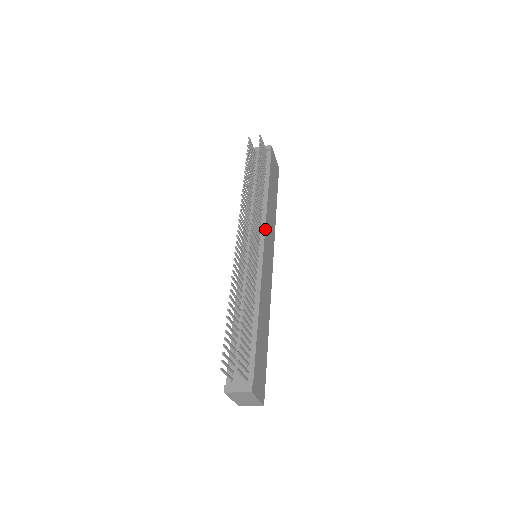
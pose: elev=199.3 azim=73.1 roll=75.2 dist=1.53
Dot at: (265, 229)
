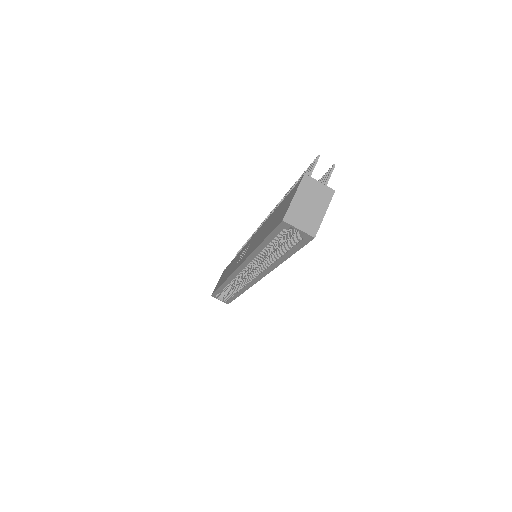
Dot at: occluded
